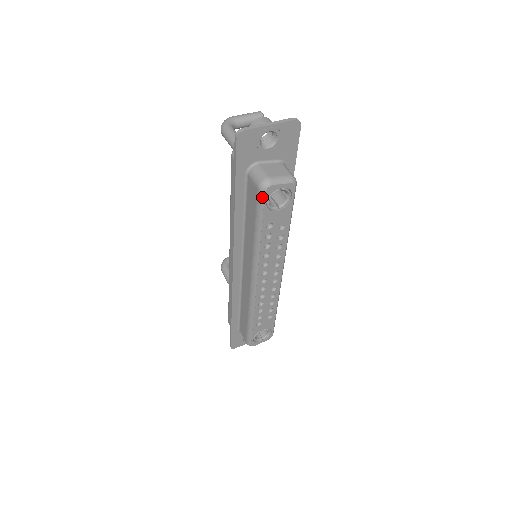
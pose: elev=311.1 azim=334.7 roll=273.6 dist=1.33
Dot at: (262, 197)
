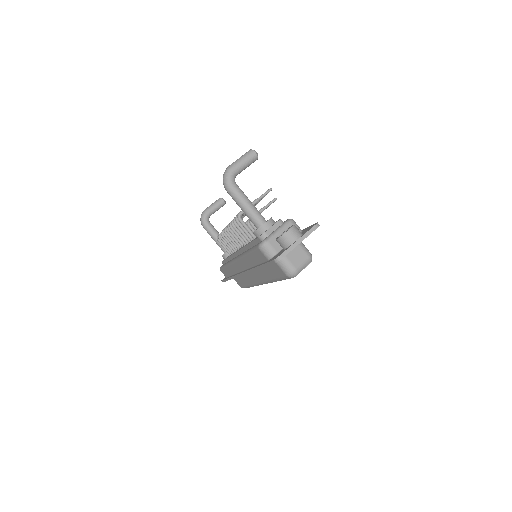
Dot at: (289, 278)
